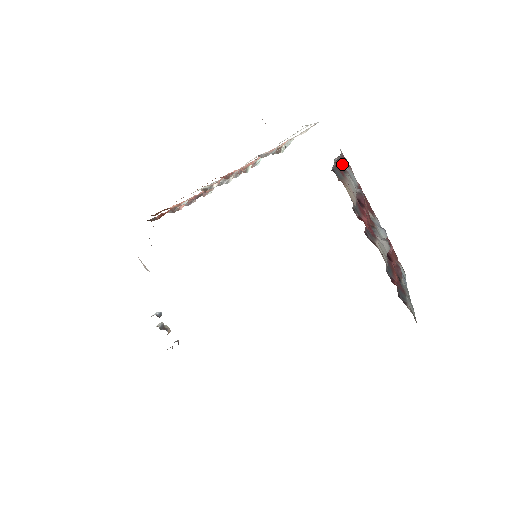
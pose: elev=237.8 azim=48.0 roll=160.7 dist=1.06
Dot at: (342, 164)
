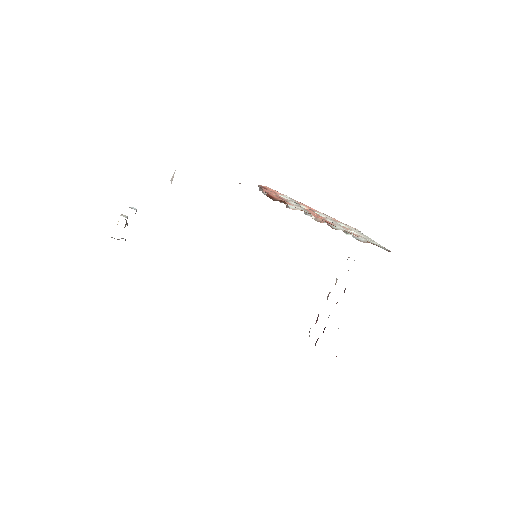
Dot at: occluded
